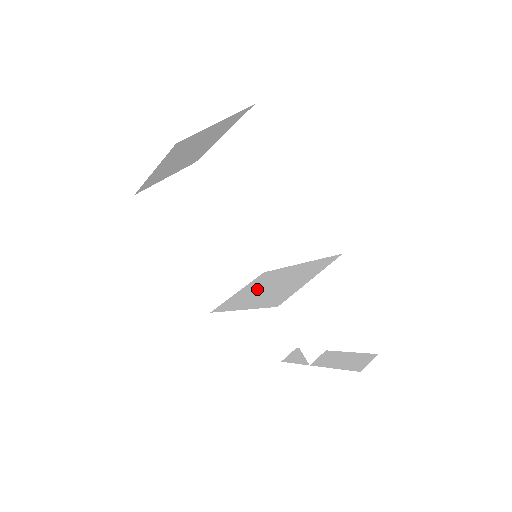
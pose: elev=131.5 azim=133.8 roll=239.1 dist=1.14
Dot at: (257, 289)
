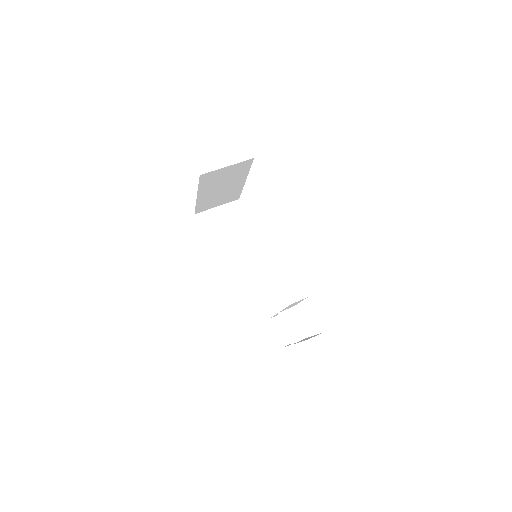
Dot at: occluded
